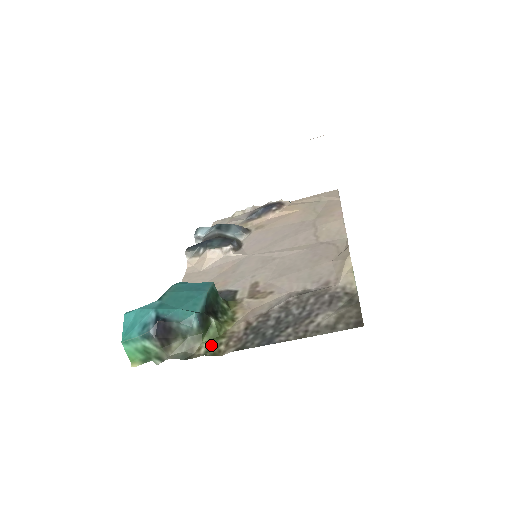
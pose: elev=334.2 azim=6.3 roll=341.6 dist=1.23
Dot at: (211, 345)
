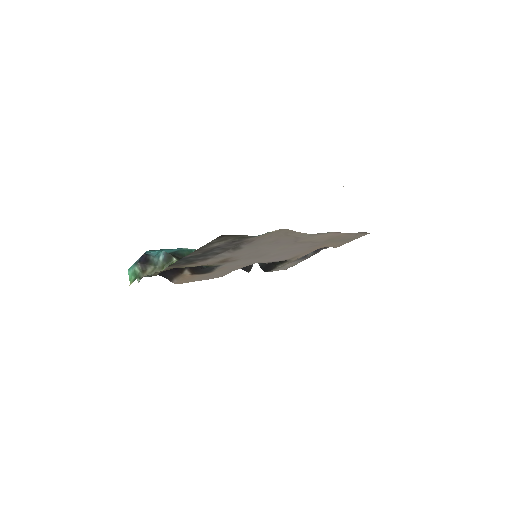
Dot at: occluded
